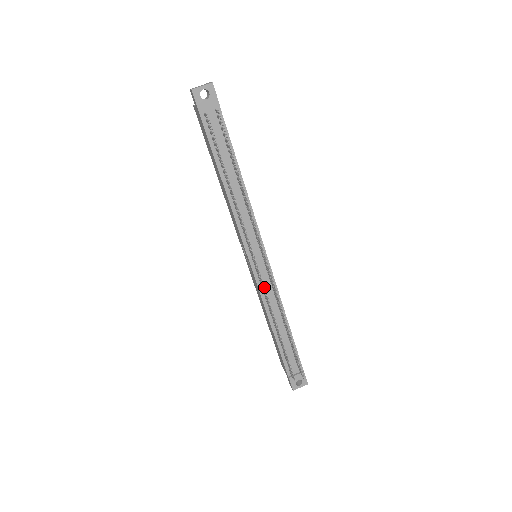
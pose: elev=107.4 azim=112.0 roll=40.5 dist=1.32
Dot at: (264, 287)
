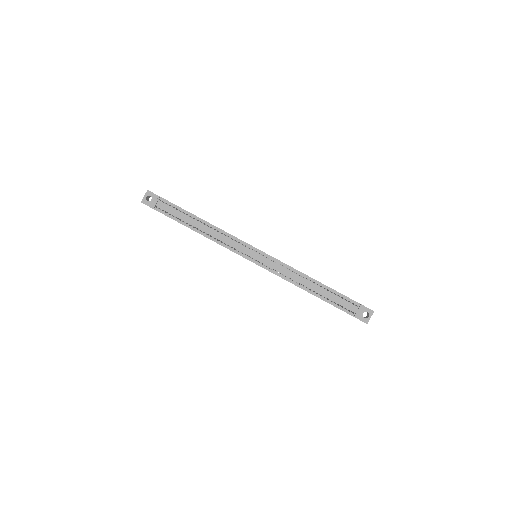
Dot at: occluded
